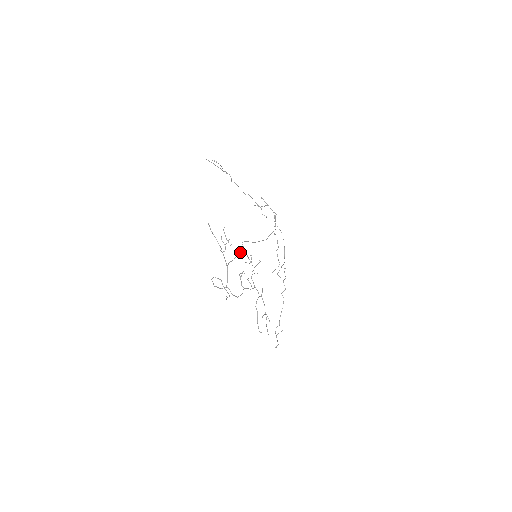
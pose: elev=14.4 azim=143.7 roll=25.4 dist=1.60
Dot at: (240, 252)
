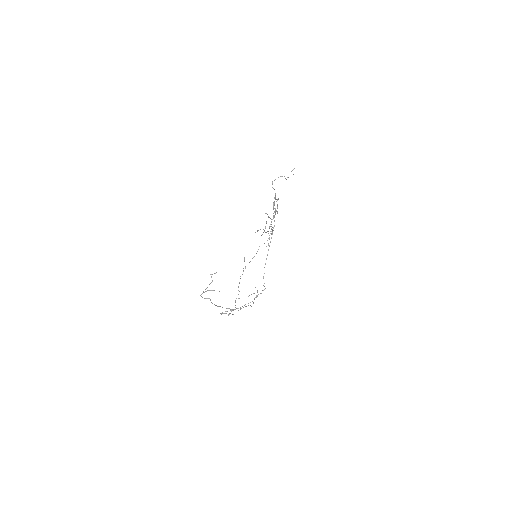
Dot at: occluded
